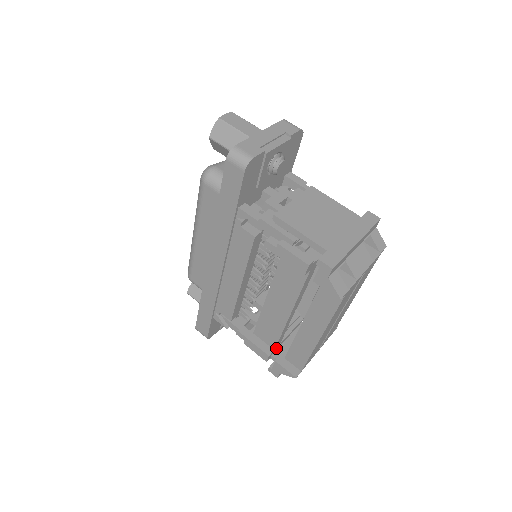
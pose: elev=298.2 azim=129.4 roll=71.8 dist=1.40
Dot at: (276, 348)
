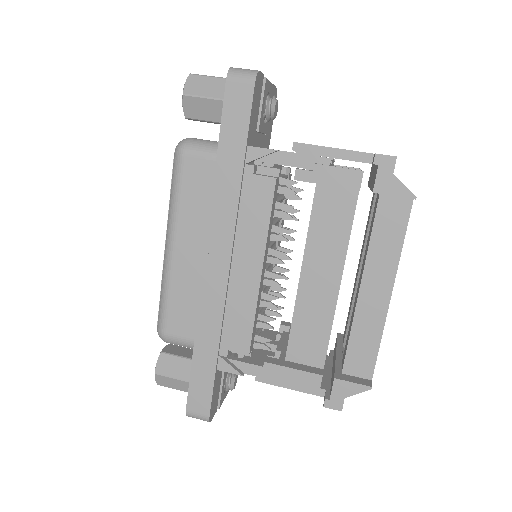
Dot at: (323, 369)
